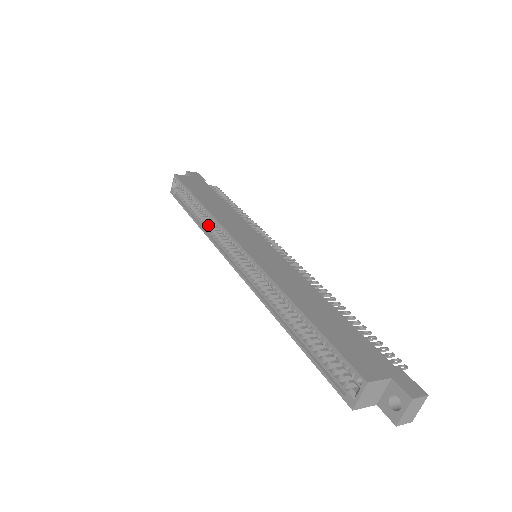
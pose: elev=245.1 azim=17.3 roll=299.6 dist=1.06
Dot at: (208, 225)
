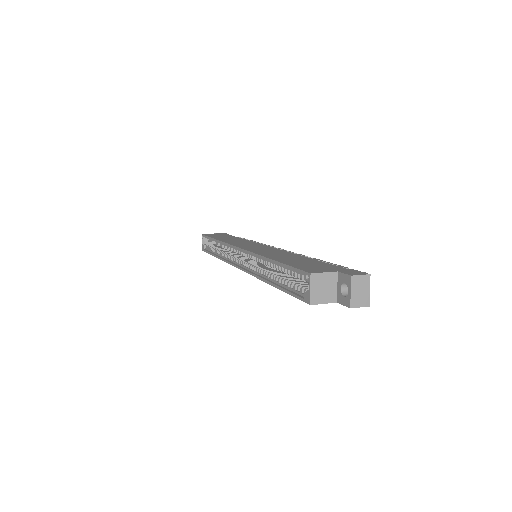
Dot at: (223, 253)
